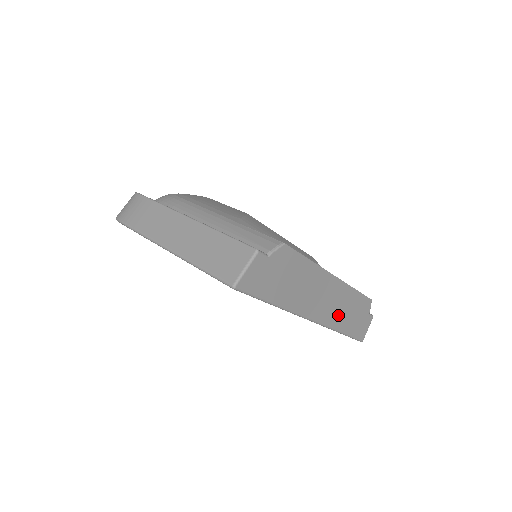
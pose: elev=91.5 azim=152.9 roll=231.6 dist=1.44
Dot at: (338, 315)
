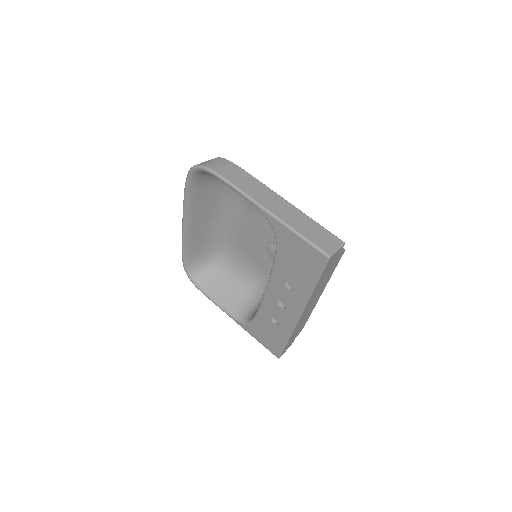
Dot at: (299, 324)
